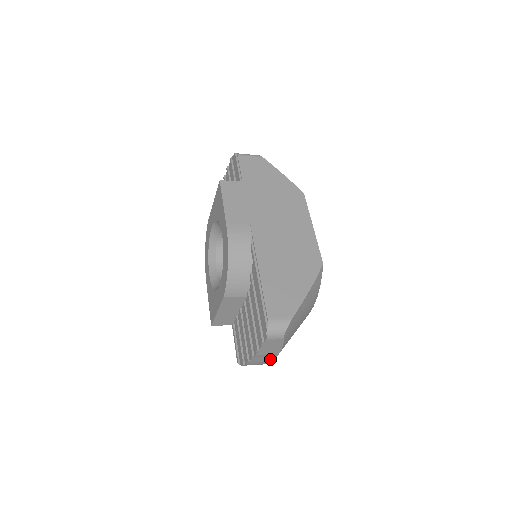
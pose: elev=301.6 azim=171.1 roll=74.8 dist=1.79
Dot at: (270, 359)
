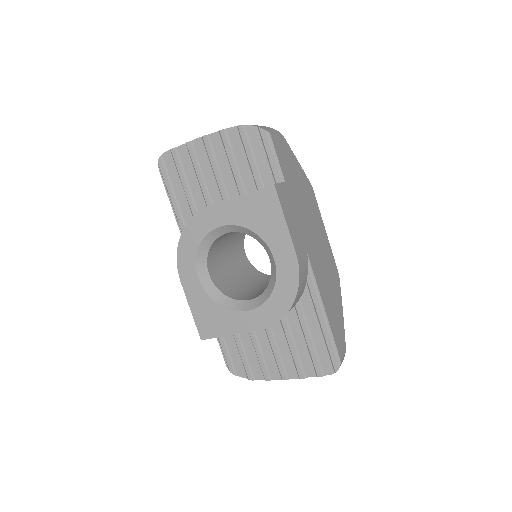
Dot at: occluded
